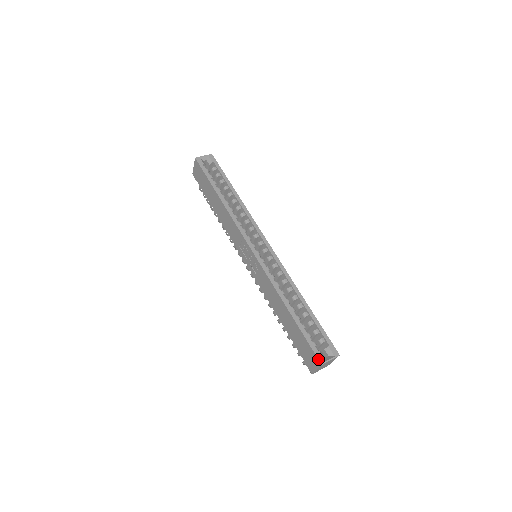
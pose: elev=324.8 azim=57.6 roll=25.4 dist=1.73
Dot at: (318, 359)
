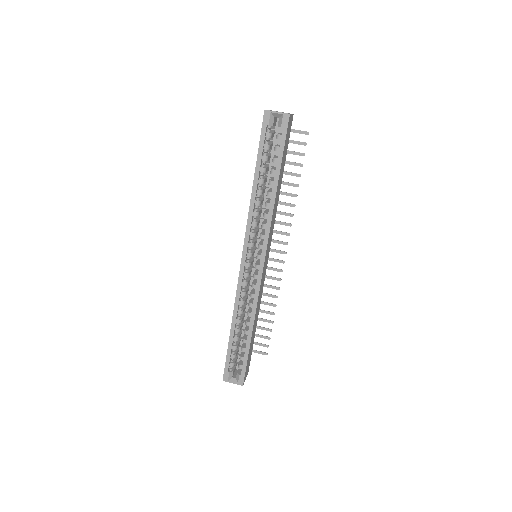
Dot at: (223, 376)
